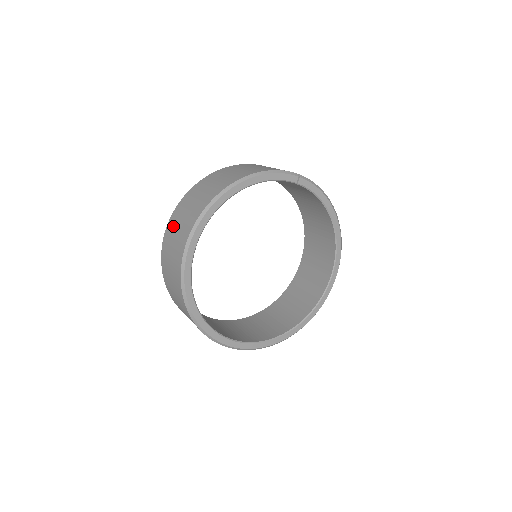
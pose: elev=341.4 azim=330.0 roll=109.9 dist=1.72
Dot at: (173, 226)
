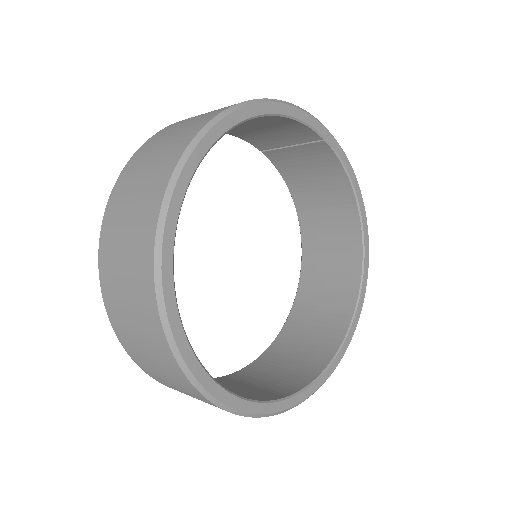
Dot at: (133, 172)
